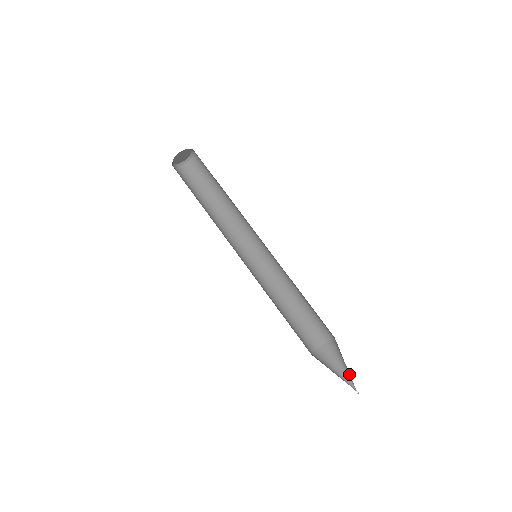
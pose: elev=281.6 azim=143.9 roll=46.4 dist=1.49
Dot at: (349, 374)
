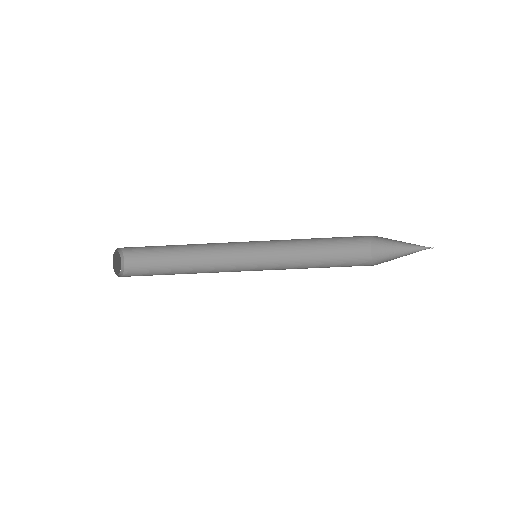
Dot at: (412, 244)
